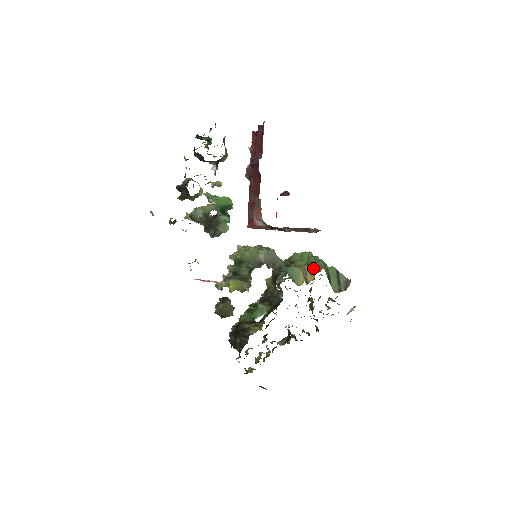
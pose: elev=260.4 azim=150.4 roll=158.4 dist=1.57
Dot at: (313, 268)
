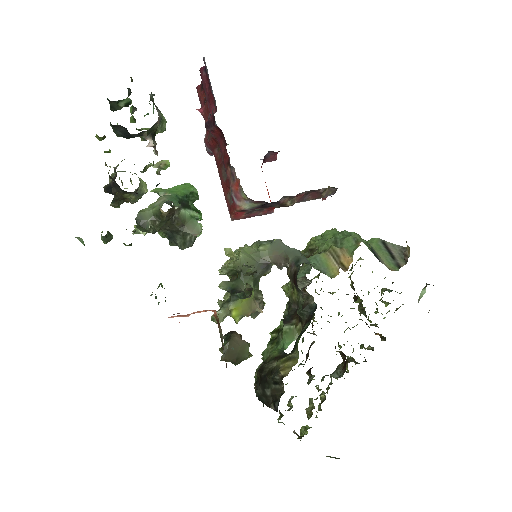
Dot at: (346, 246)
